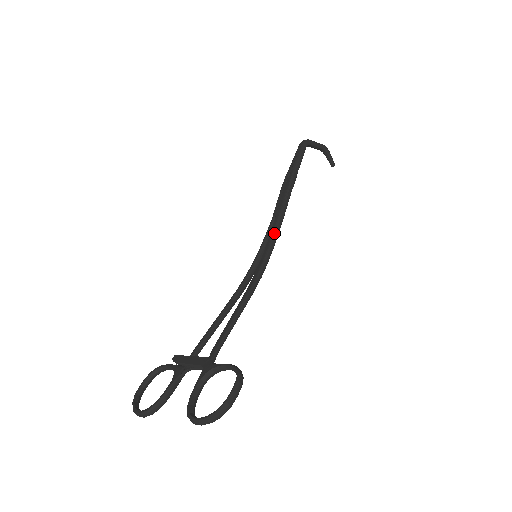
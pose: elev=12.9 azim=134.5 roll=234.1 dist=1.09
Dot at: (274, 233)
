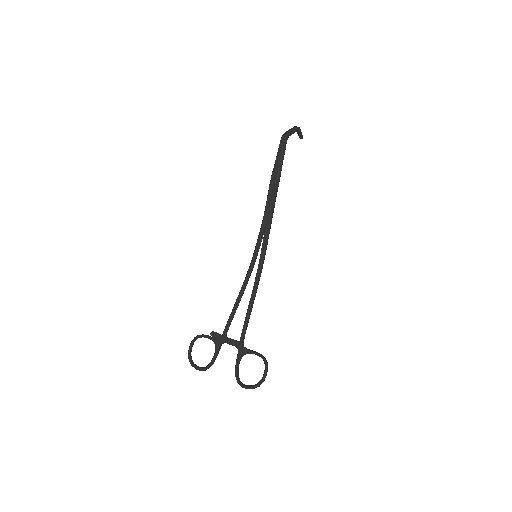
Dot at: (267, 236)
